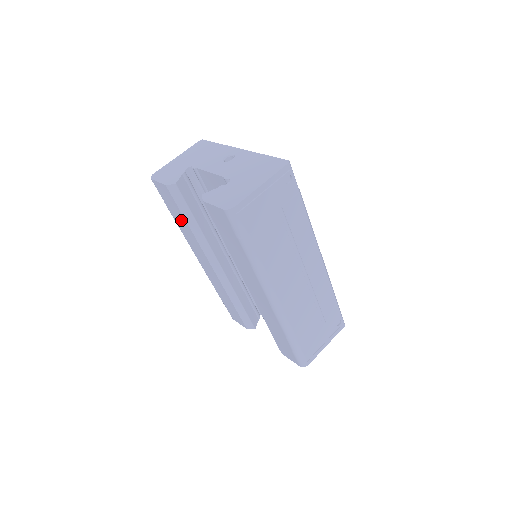
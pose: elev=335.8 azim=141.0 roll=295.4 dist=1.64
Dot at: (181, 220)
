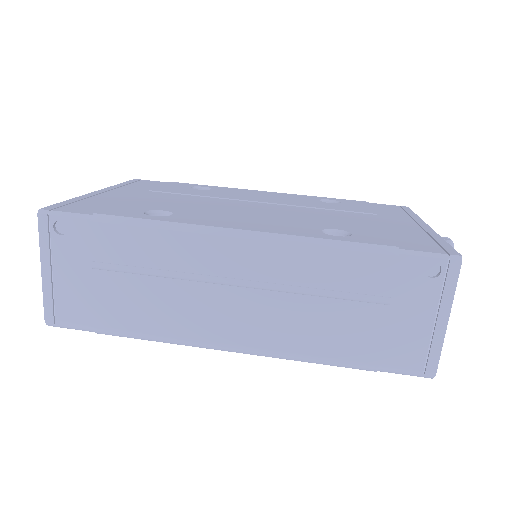
Dot at: occluded
